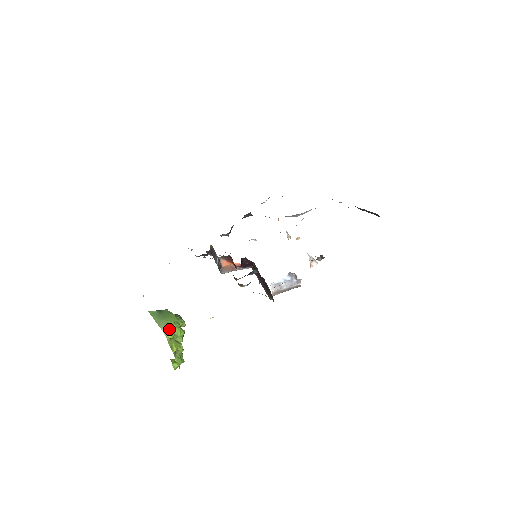
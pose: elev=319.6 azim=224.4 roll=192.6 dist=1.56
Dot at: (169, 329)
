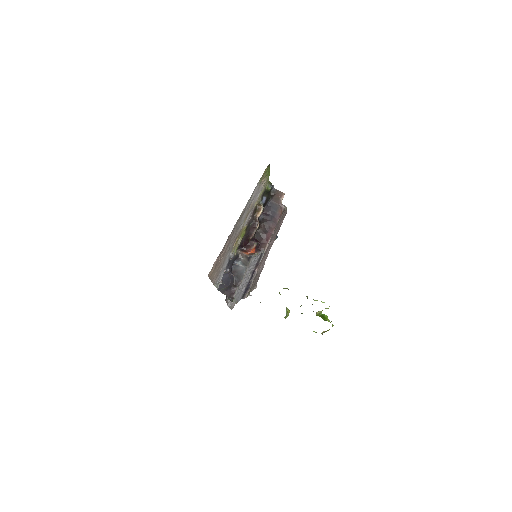
Dot at: occluded
